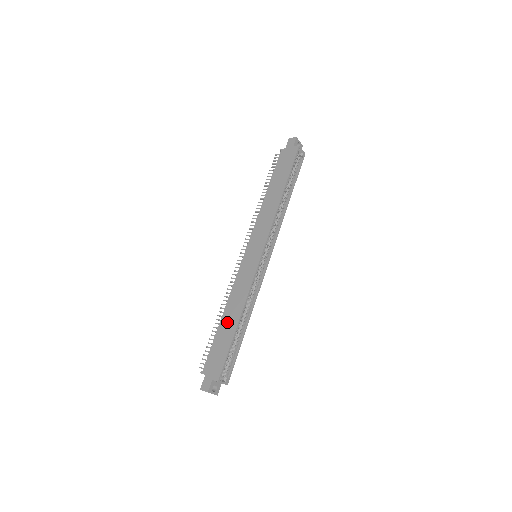
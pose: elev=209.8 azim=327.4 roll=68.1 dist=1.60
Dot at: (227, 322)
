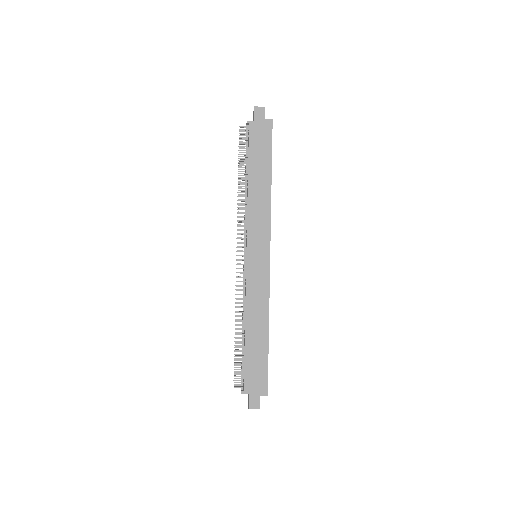
Dot at: (255, 336)
